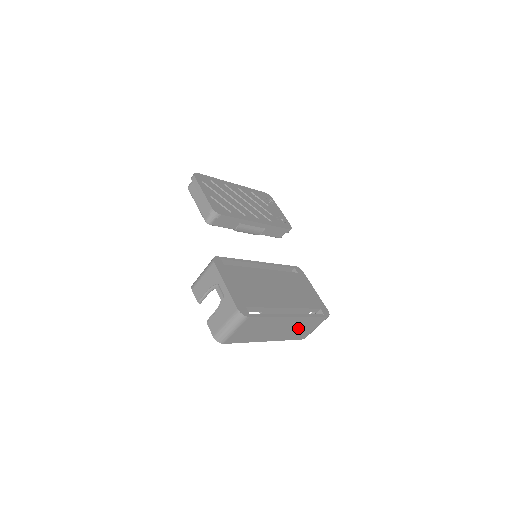
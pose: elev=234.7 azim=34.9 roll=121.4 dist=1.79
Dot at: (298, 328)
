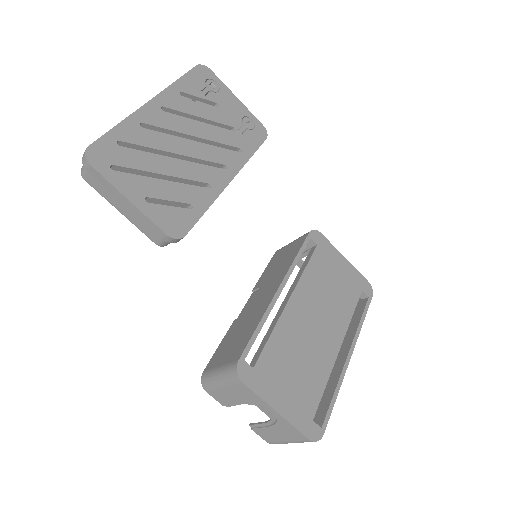
Dot at: occluded
